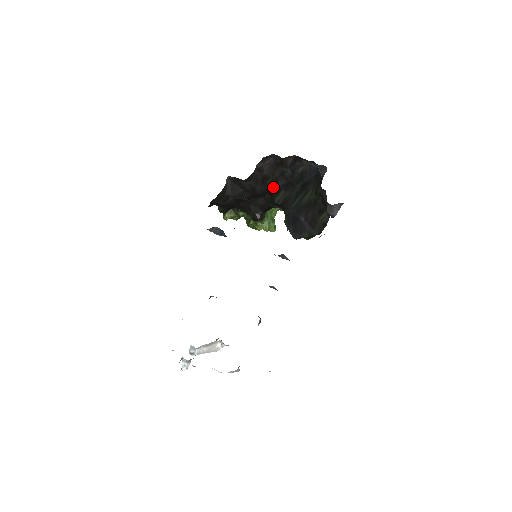
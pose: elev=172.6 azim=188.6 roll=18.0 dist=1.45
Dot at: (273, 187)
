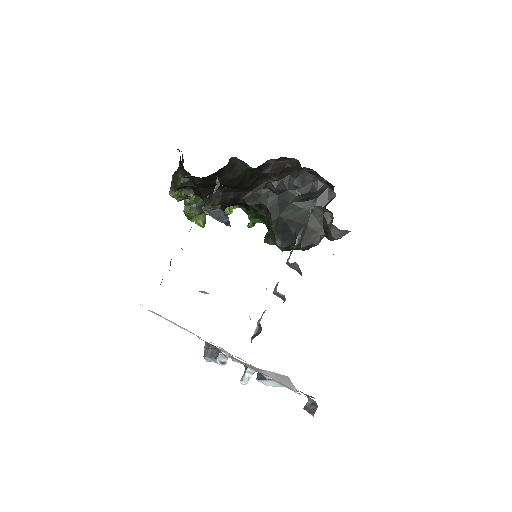
Dot at: (264, 187)
